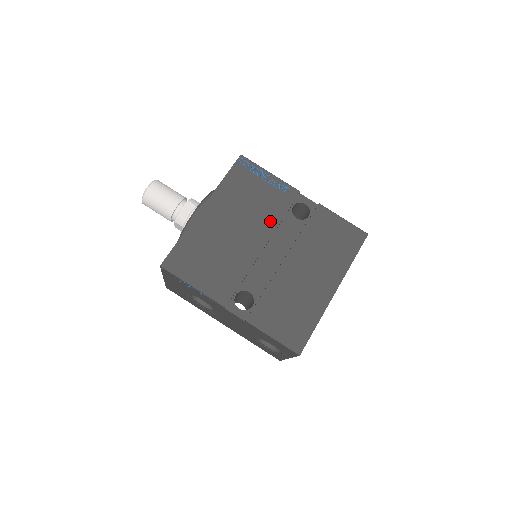
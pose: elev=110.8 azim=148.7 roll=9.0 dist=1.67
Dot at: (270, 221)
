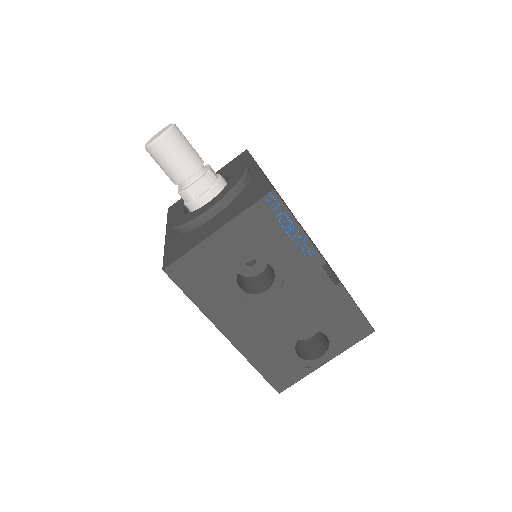
Dot at: occluded
